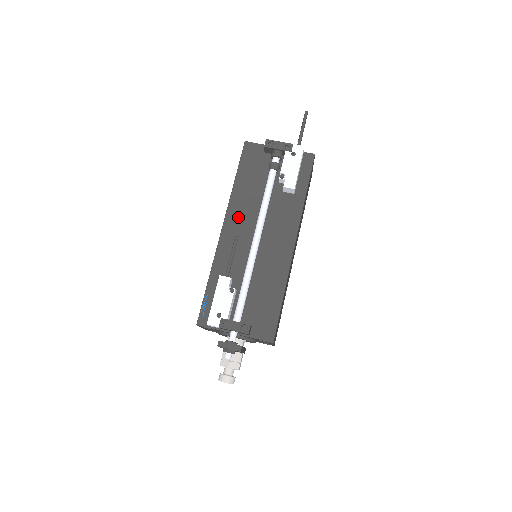
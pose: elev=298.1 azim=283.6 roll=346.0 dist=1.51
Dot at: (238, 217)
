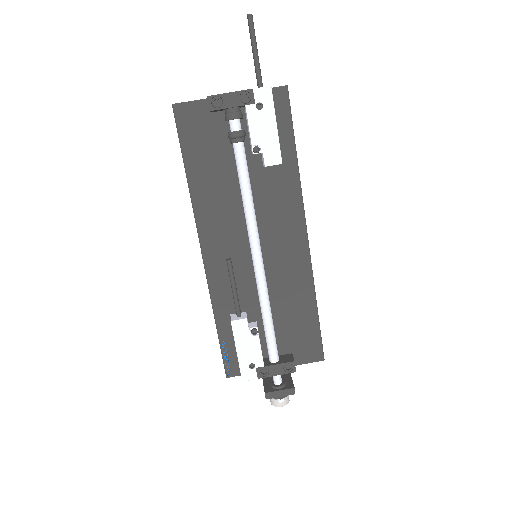
Dot at: (216, 228)
